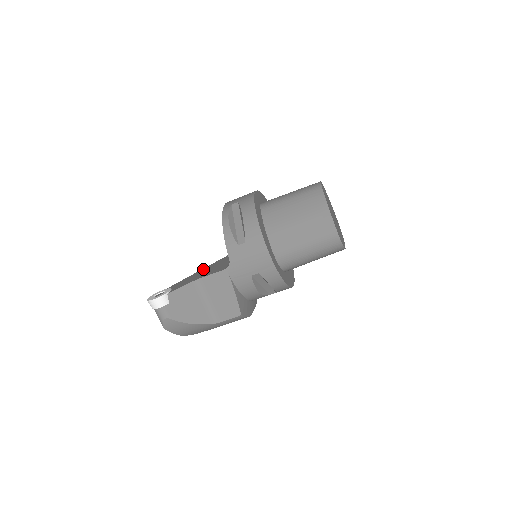
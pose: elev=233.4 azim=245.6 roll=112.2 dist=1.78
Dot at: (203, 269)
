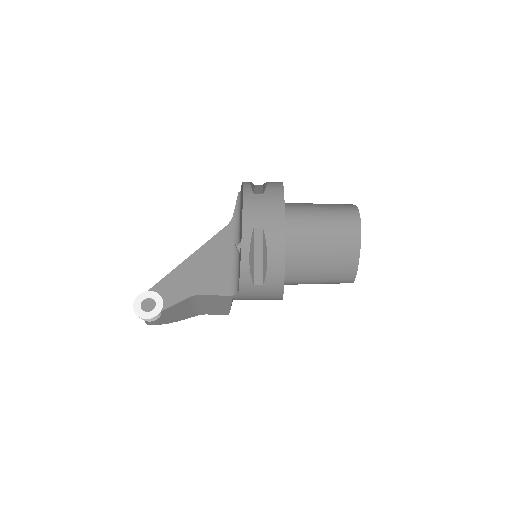
Dot at: (193, 258)
